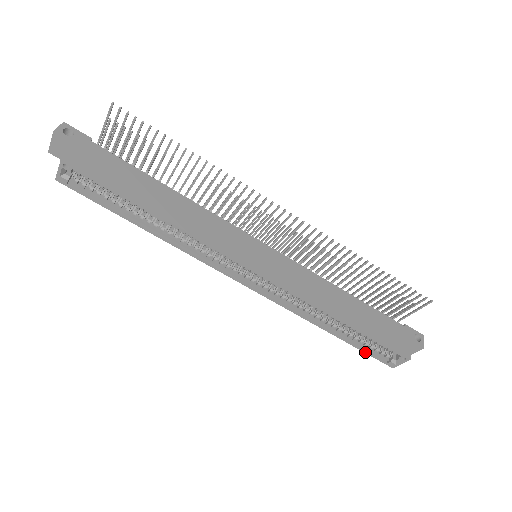
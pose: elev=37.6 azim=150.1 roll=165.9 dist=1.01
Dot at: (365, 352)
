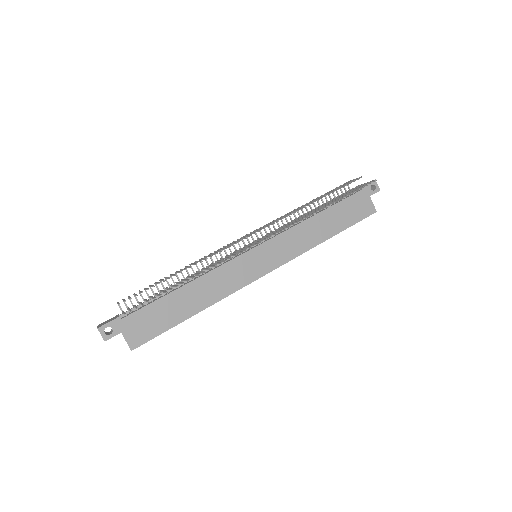
Dot at: occluded
